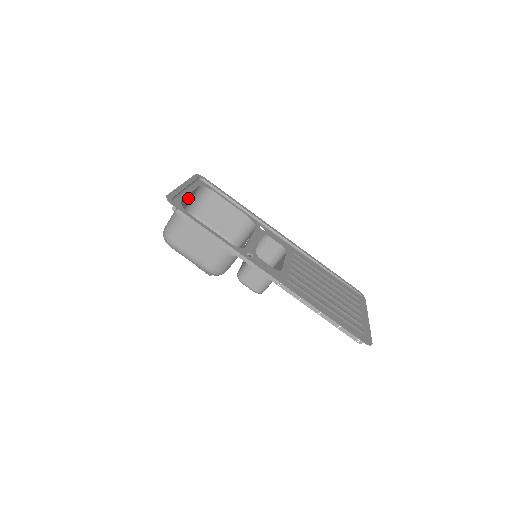
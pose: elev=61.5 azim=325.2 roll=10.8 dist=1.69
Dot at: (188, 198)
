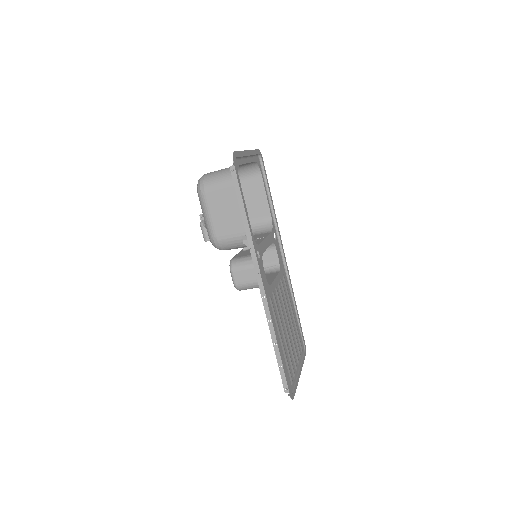
Dot at: occluded
